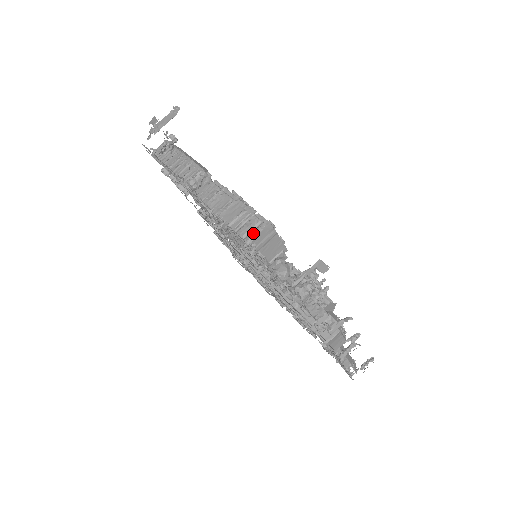
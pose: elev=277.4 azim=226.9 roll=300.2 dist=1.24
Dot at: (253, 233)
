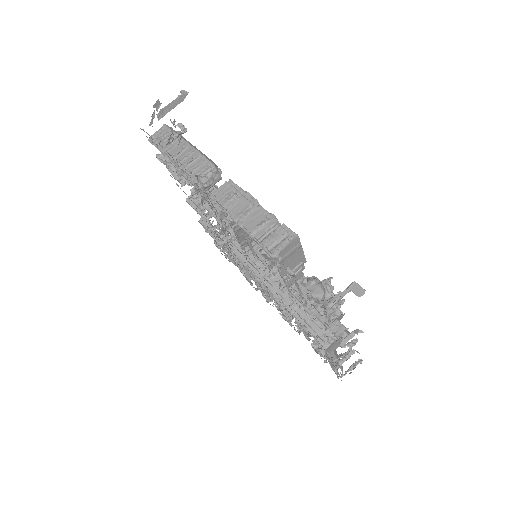
Dot at: (280, 246)
